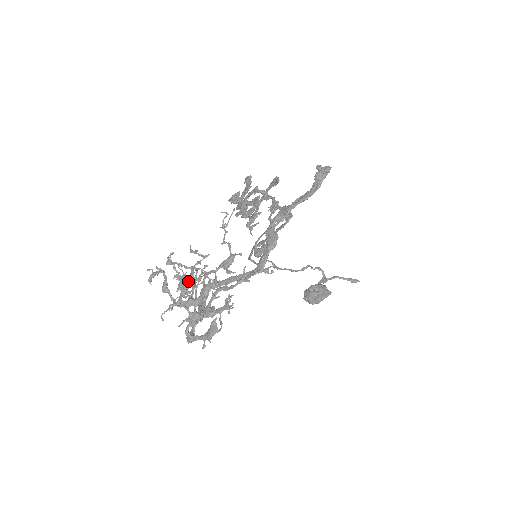
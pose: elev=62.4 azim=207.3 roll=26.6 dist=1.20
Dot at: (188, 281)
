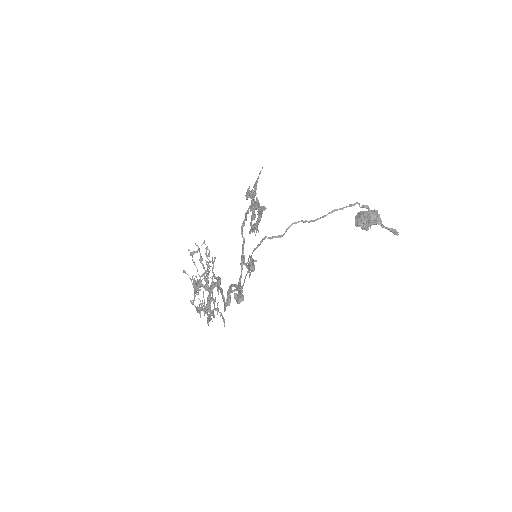
Dot at: (194, 290)
